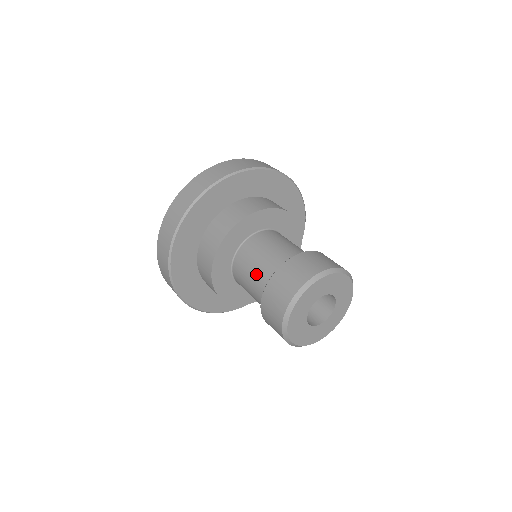
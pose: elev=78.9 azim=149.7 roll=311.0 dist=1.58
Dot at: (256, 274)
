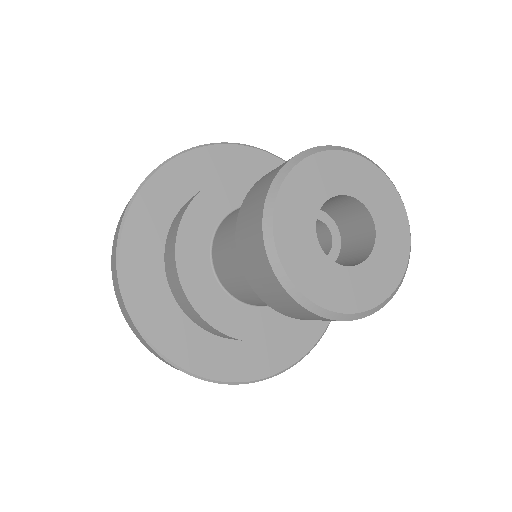
Dot at: (233, 236)
